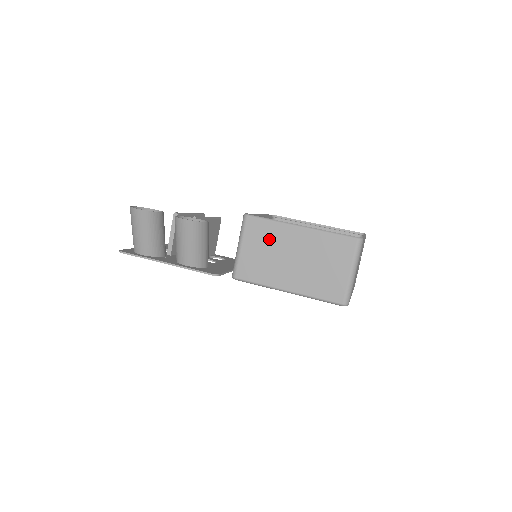
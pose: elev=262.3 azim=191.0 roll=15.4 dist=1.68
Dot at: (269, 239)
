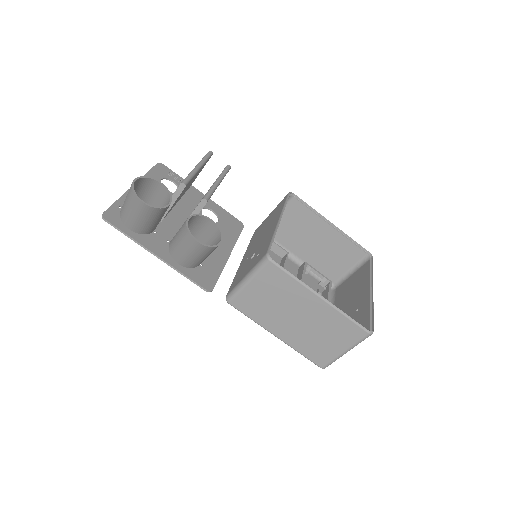
Dot at: (282, 291)
